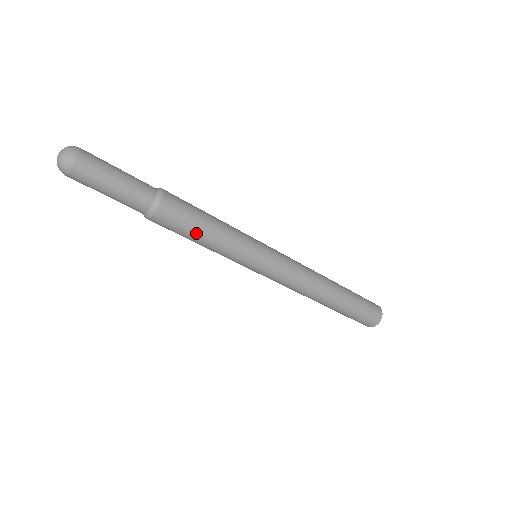
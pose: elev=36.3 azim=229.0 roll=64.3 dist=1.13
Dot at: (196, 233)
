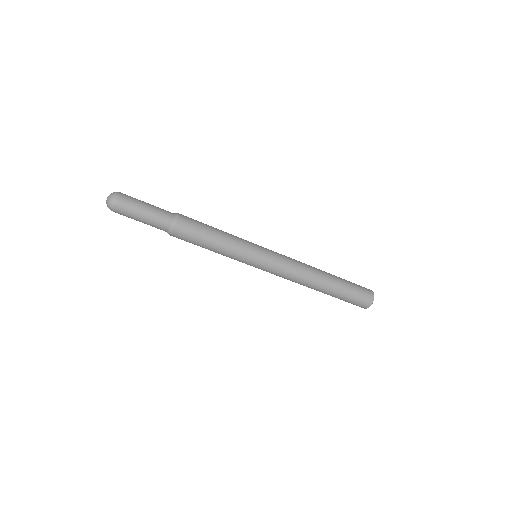
Dot at: (204, 244)
